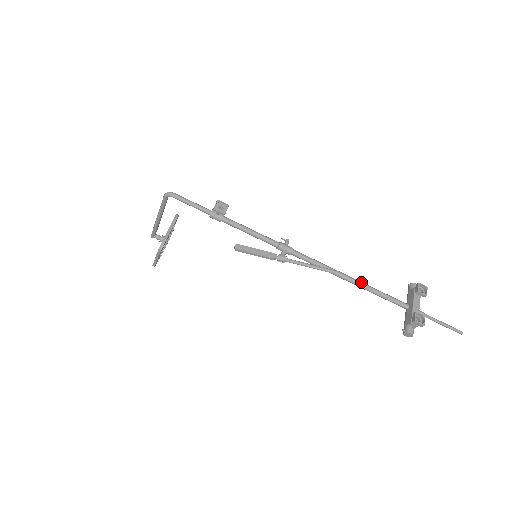
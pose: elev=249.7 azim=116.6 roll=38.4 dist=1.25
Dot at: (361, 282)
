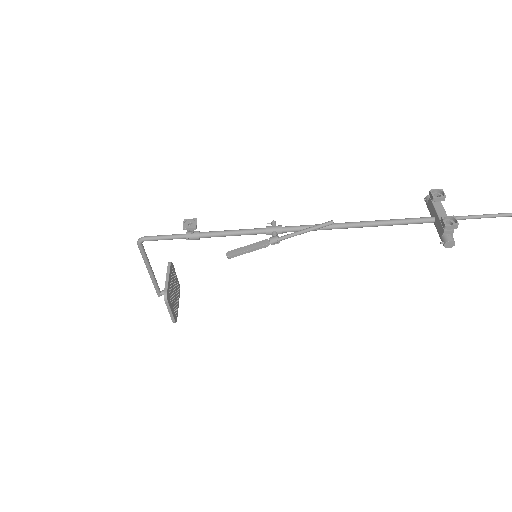
Dot at: (369, 221)
